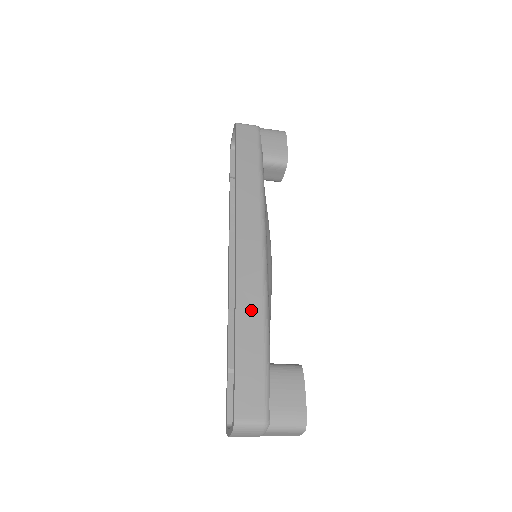
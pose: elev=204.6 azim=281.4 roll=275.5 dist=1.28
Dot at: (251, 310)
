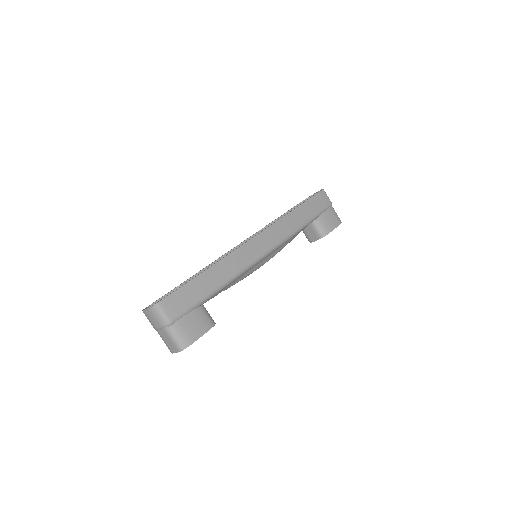
Dot at: (225, 270)
